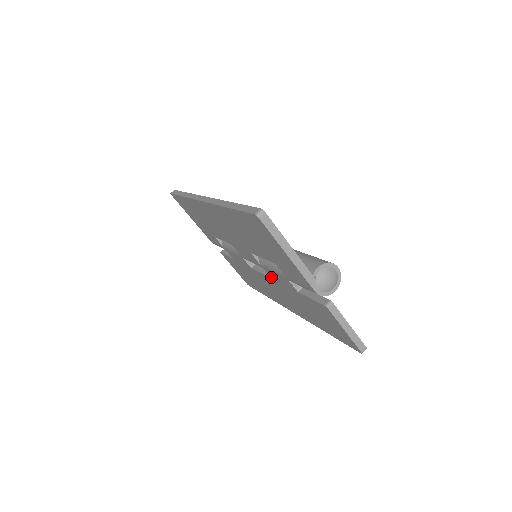
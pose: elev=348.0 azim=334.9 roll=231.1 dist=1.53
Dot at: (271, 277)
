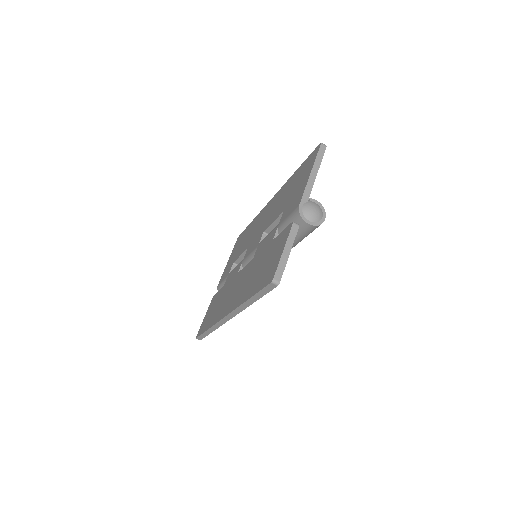
Dot at: (255, 255)
